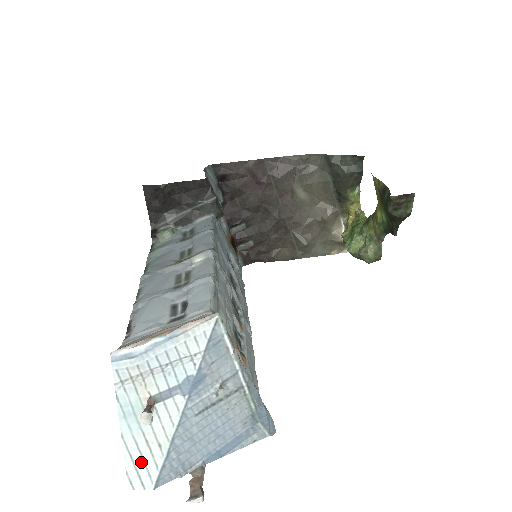
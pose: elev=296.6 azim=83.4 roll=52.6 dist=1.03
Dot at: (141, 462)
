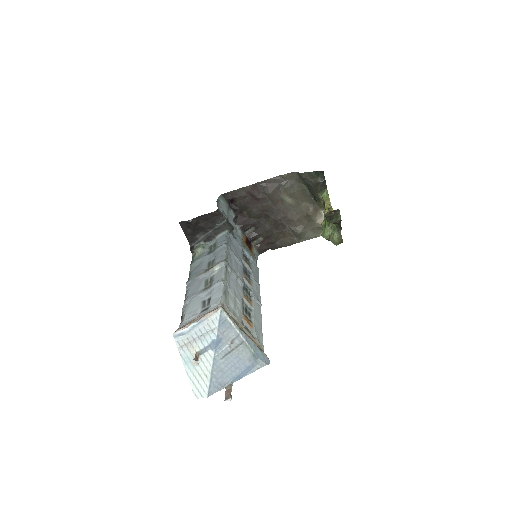
Dot at: (199, 385)
